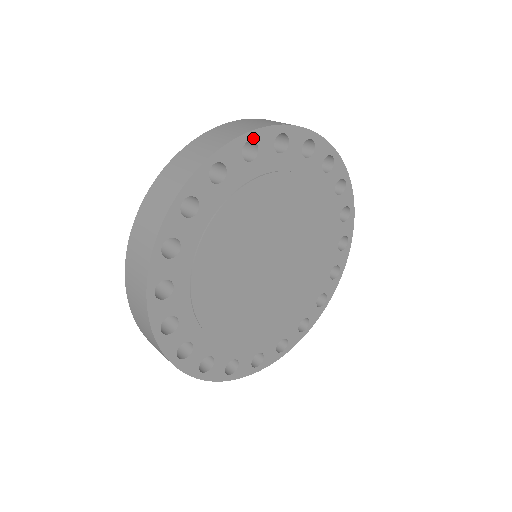
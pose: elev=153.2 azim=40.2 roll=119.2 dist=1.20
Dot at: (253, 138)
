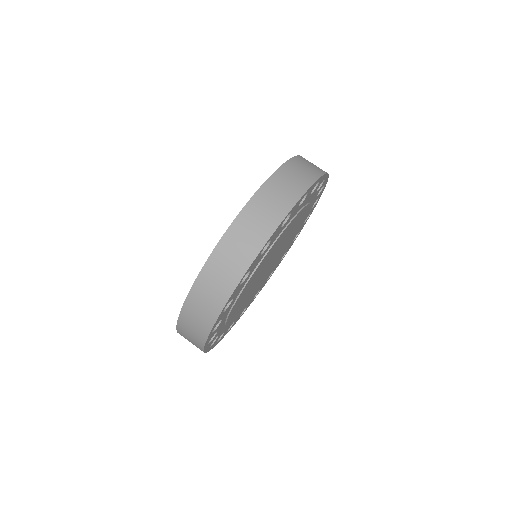
Dot at: occluded
